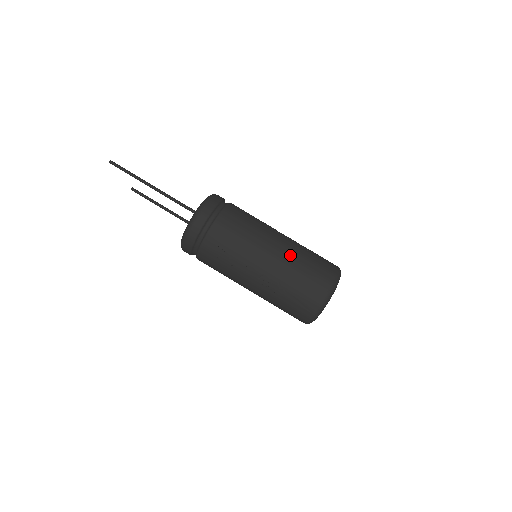
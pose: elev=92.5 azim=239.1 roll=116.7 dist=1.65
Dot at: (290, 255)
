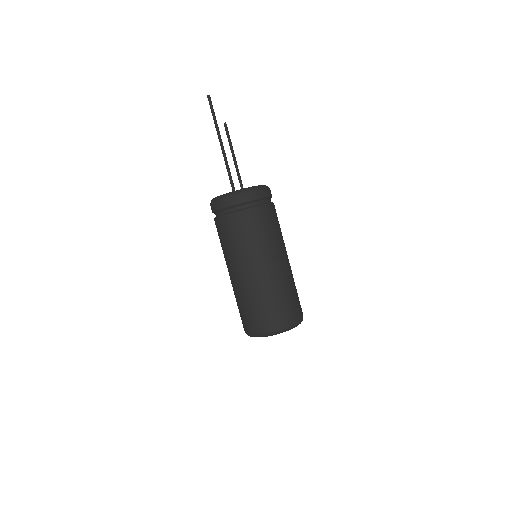
Dot at: (253, 287)
